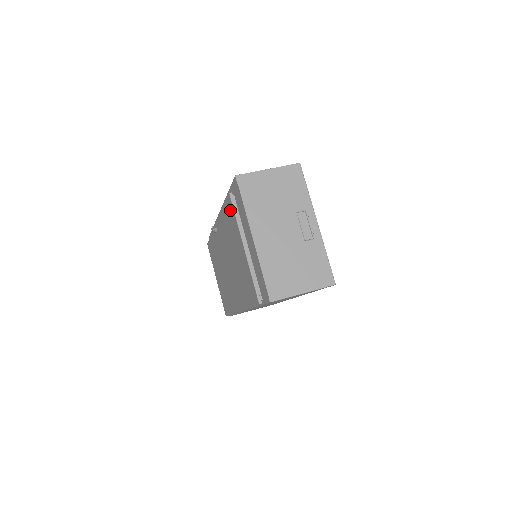
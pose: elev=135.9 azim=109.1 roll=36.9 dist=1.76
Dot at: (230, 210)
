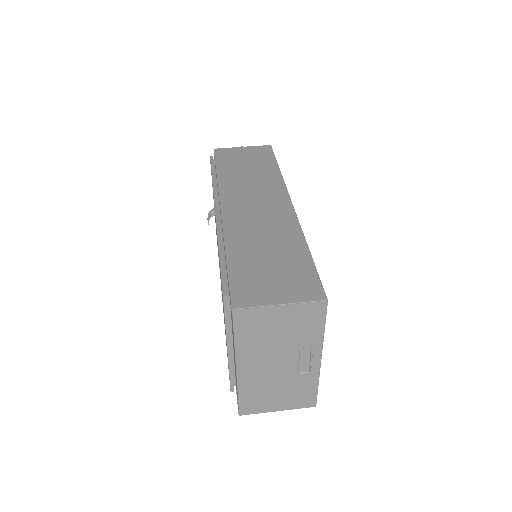
Dot at: occluded
